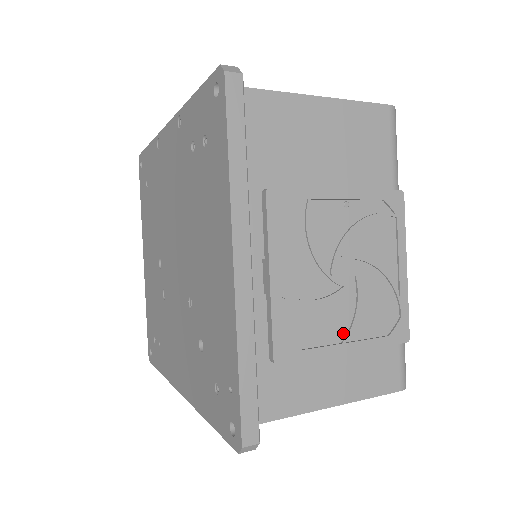
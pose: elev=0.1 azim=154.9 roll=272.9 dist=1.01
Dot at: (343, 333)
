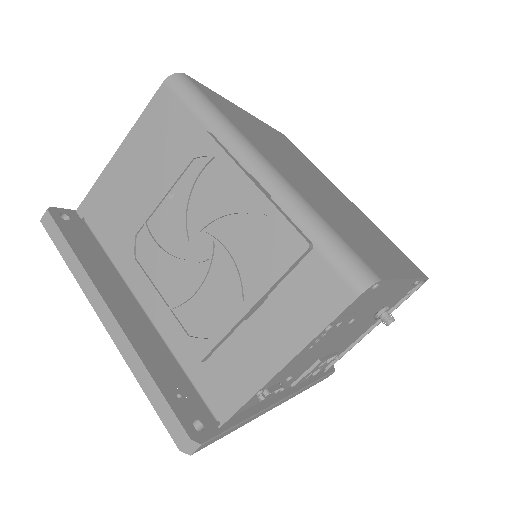
Dot at: (237, 295)
